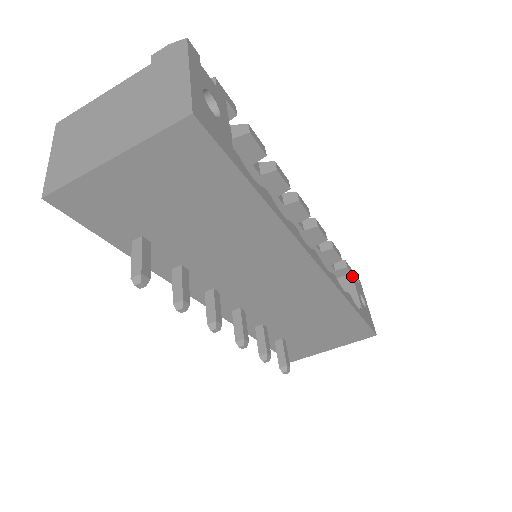
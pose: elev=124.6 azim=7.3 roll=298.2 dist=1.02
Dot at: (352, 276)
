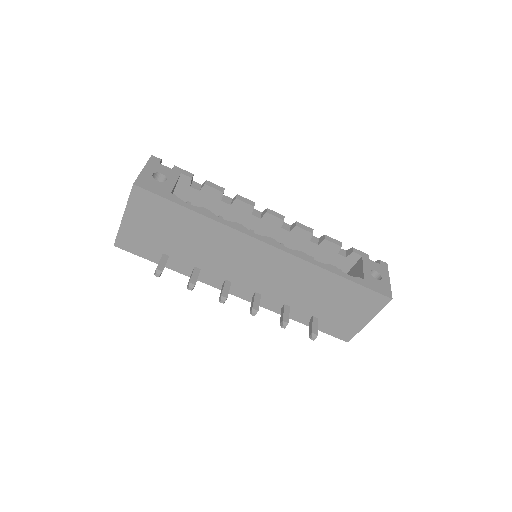
Dot at: (362, 258)
